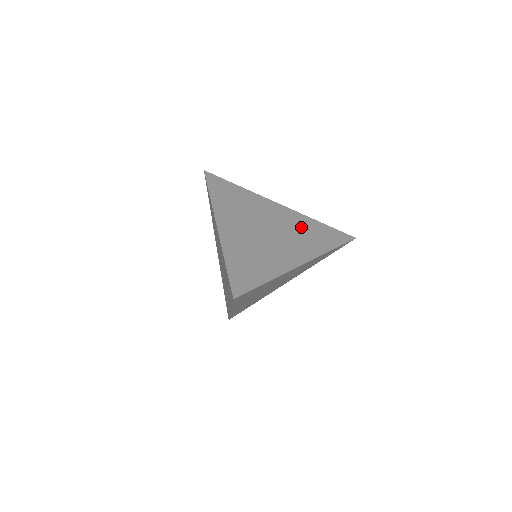
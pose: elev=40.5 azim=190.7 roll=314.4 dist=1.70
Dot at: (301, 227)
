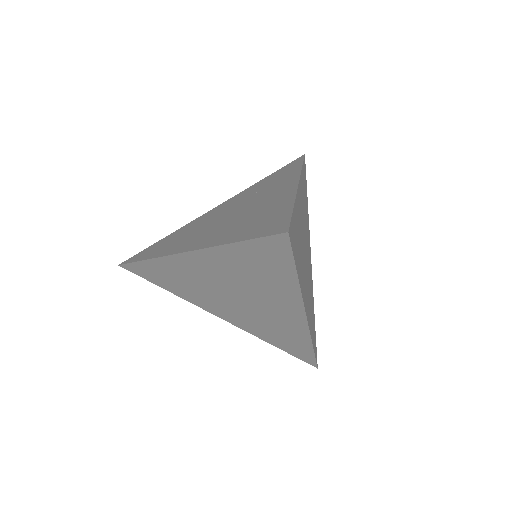
Dot at: (255, 190)
